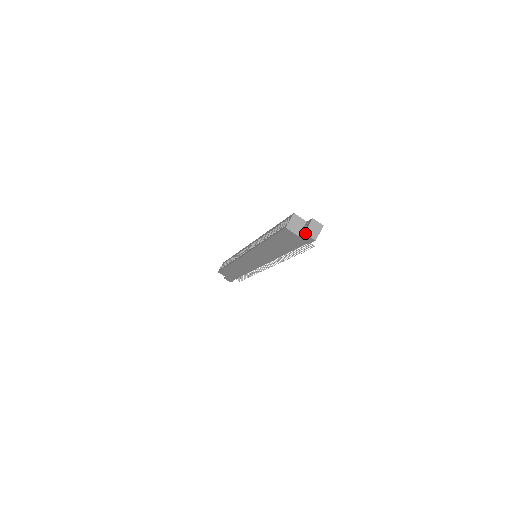
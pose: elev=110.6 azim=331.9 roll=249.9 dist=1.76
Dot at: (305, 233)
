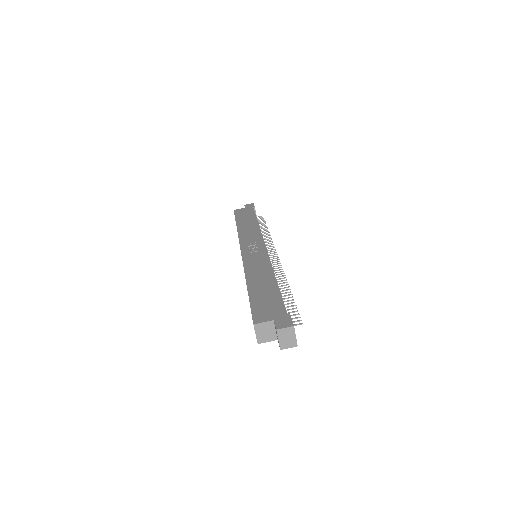
Dot at: (281, 349)
